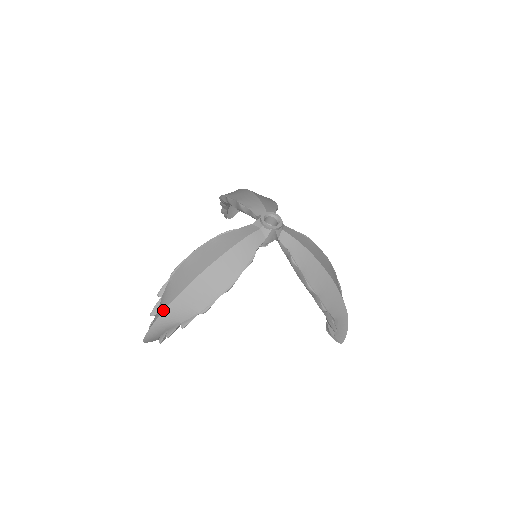
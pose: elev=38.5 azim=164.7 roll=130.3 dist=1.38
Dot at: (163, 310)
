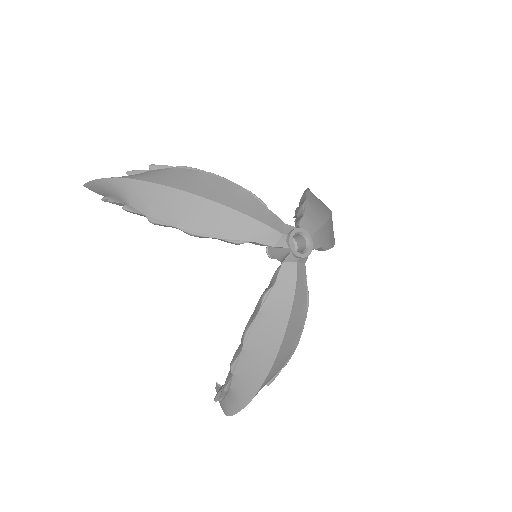
Dot at: occluded
